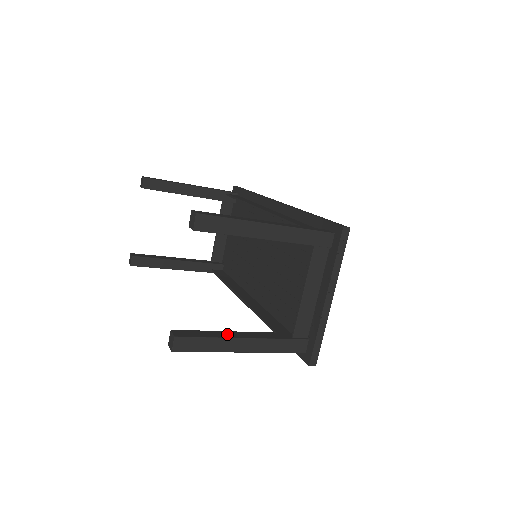
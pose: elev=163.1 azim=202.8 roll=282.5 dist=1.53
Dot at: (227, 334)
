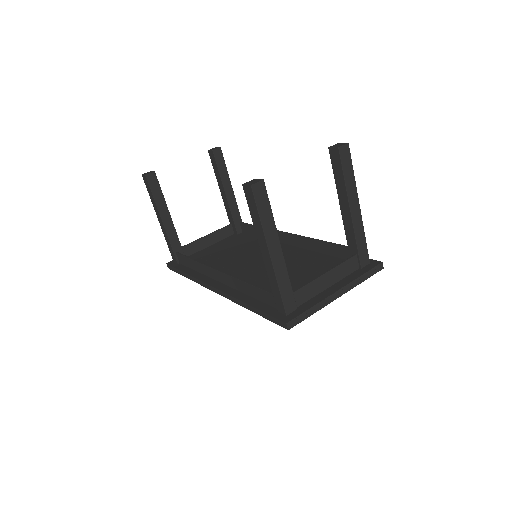
Dot at: occluded
